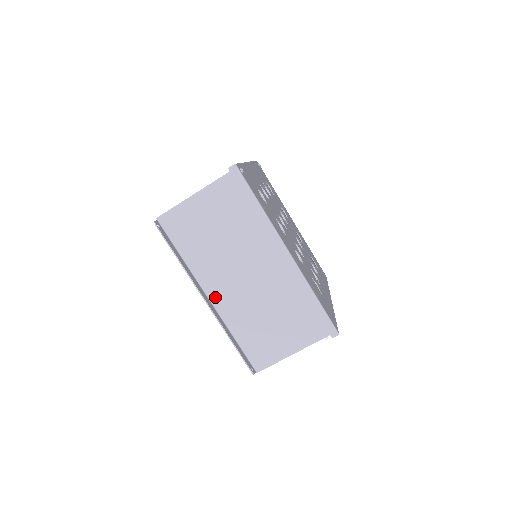
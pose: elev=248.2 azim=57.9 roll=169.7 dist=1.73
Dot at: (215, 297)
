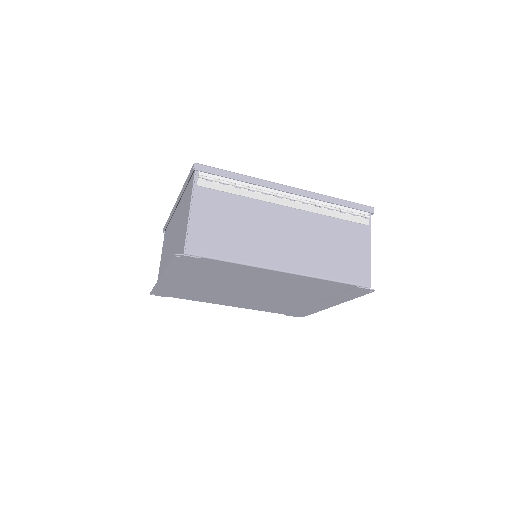
Dot at: occluded
